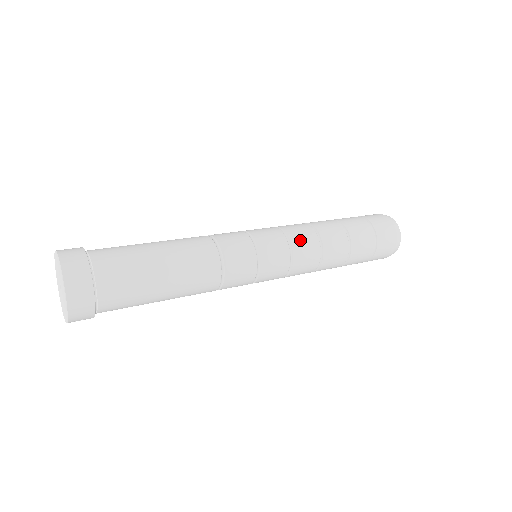
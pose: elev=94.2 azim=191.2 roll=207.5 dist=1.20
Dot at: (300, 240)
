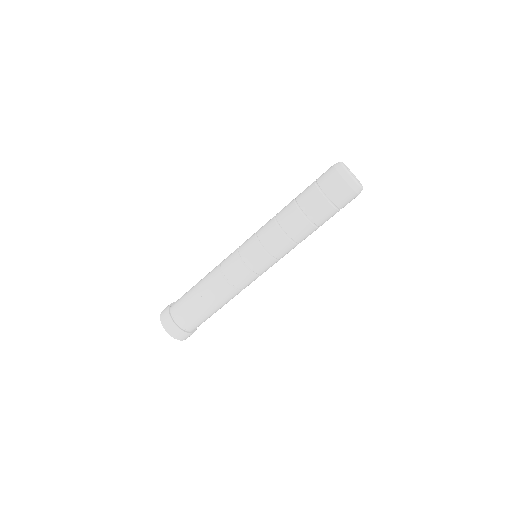
Dot at: (269, 240)
